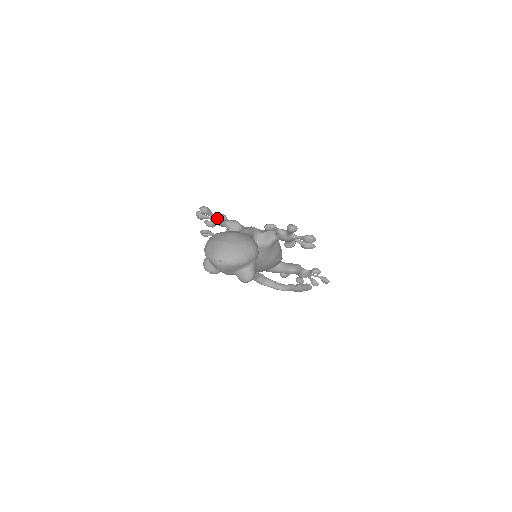
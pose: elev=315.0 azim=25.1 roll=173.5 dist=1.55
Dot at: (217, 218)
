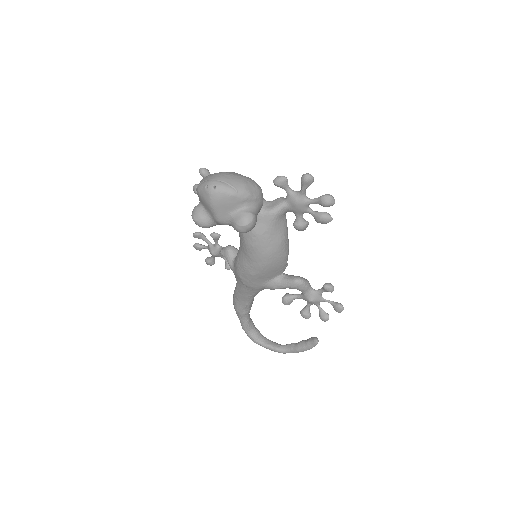
Dot at: occluded
